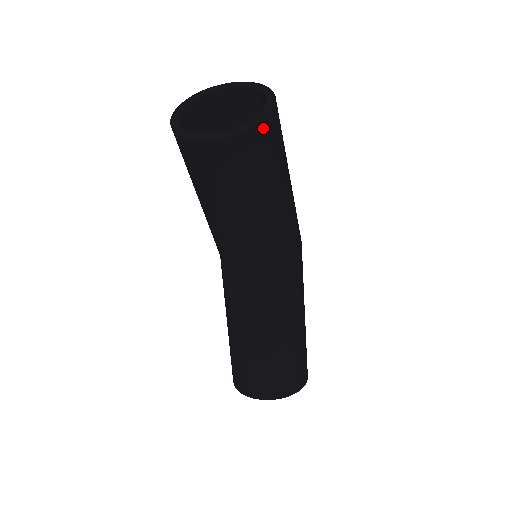
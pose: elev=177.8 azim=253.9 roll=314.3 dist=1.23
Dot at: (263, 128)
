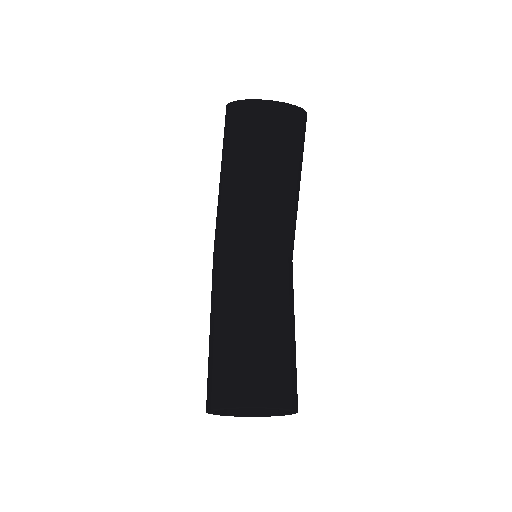
Dot at: (305, 117)
